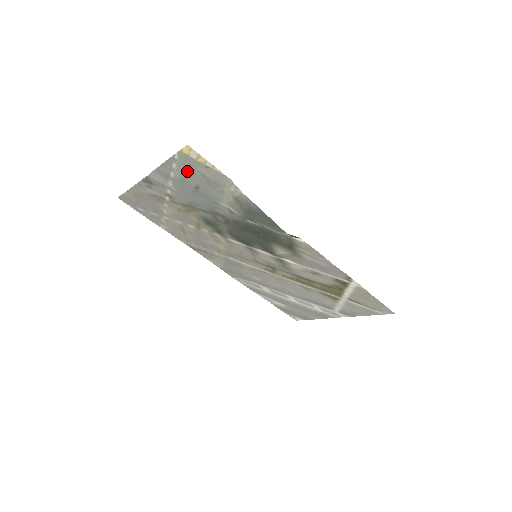
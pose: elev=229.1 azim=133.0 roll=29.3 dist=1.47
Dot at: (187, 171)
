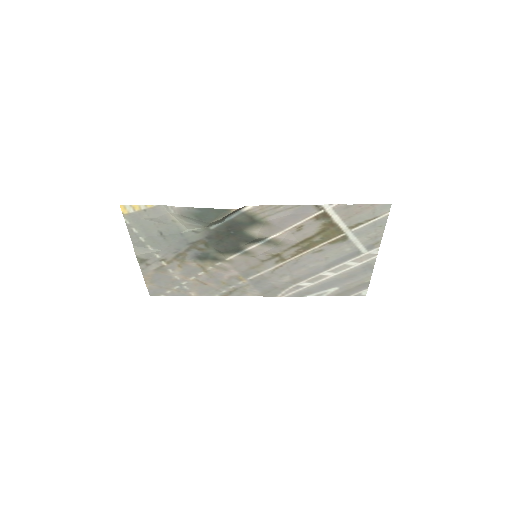
Dot at: (143, 226)
